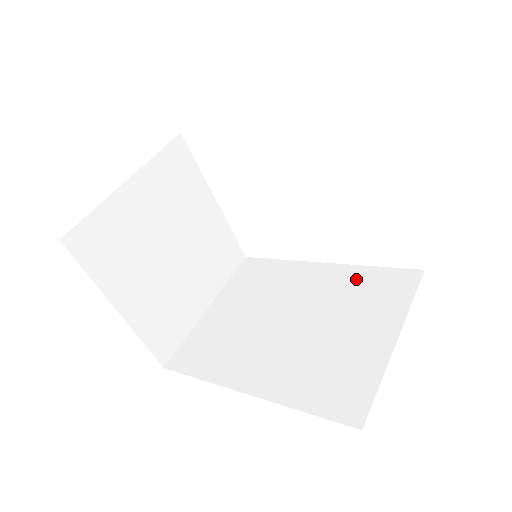
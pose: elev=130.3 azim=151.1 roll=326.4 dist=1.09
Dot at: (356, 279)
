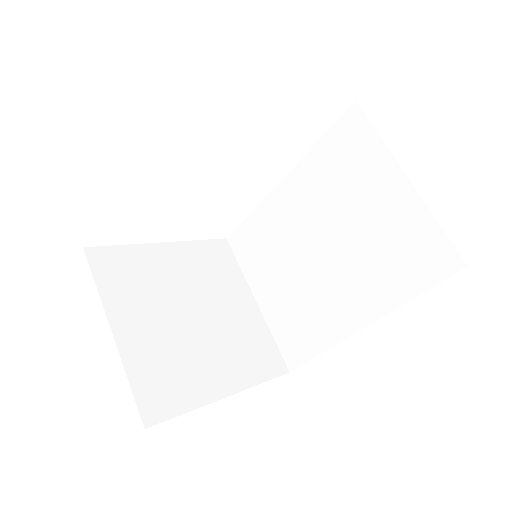
Dot at: (320, 165)
